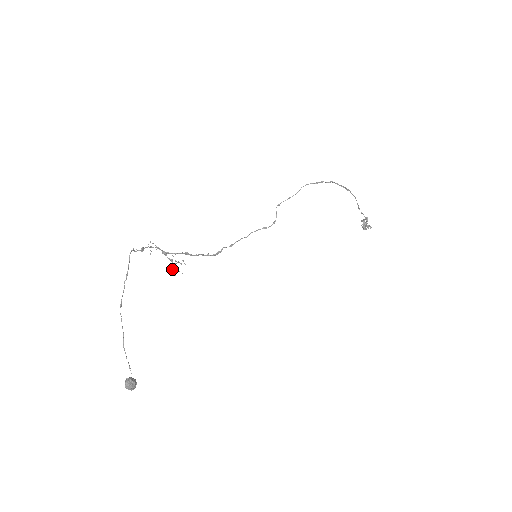
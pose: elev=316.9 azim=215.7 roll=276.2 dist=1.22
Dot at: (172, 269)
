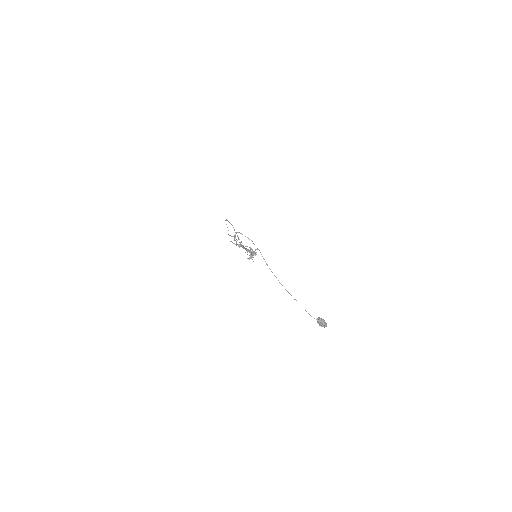
Dot at: (251, 255)
